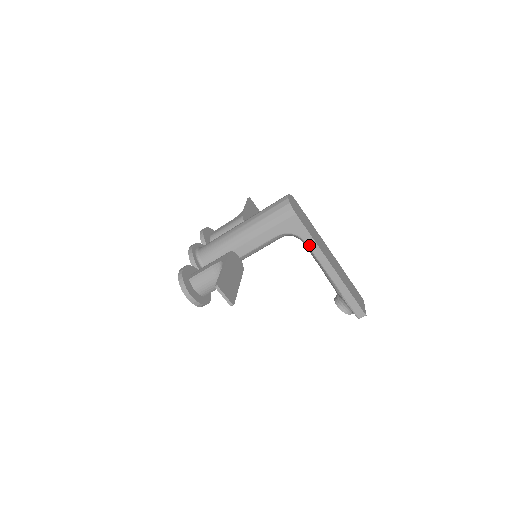
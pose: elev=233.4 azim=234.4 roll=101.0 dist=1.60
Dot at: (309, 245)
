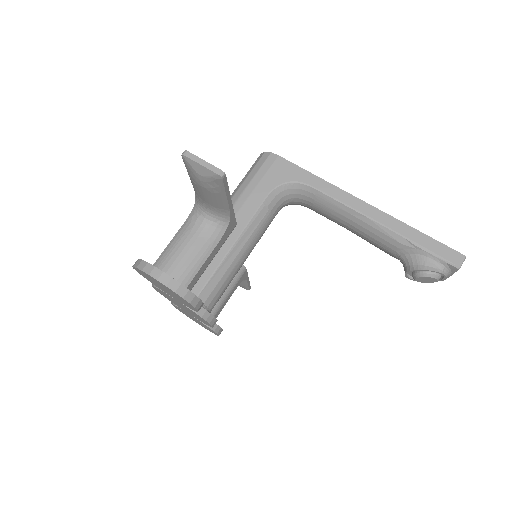
Dot at: (317, 187)
